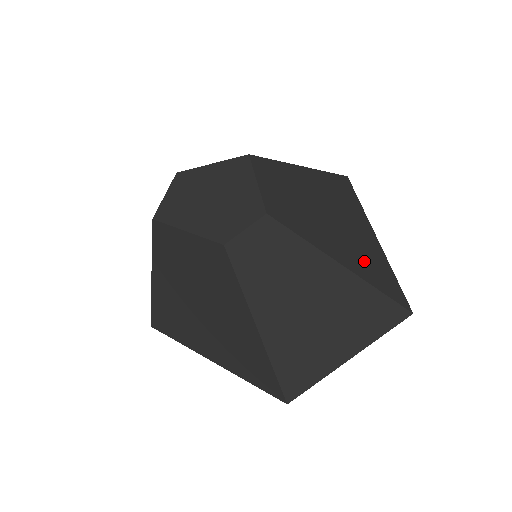
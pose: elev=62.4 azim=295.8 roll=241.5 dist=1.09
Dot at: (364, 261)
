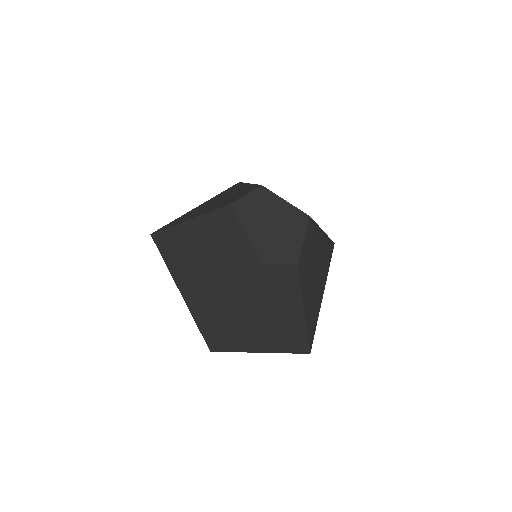
Dot at: (312, 311)
